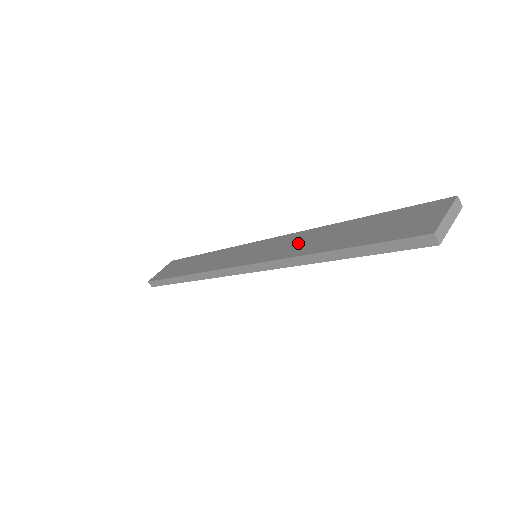
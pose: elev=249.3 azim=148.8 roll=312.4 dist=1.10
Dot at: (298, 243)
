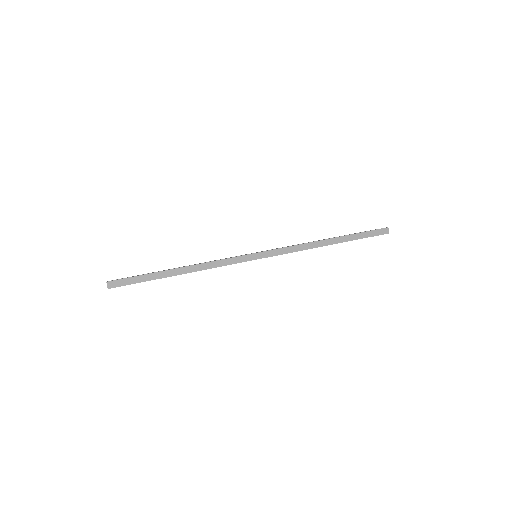
Dot at: occluded
